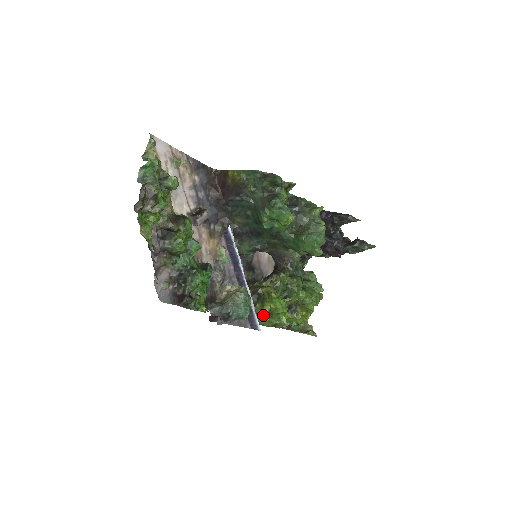
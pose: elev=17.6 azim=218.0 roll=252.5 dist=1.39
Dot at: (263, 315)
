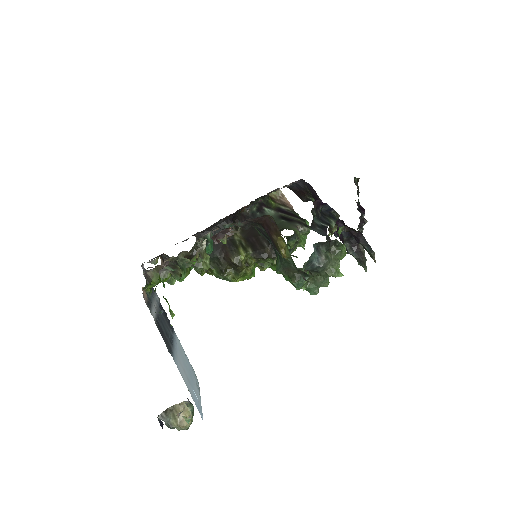
Dot at: occluded
